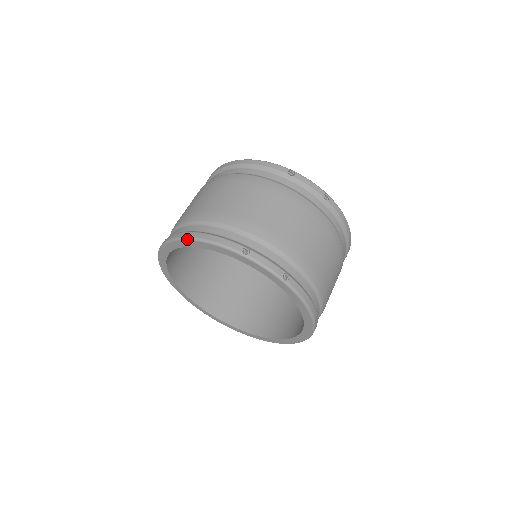
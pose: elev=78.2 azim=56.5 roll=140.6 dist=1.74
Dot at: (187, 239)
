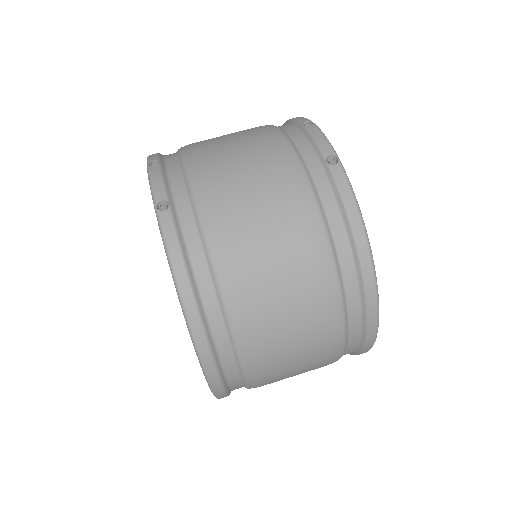
Dot at: occluded
